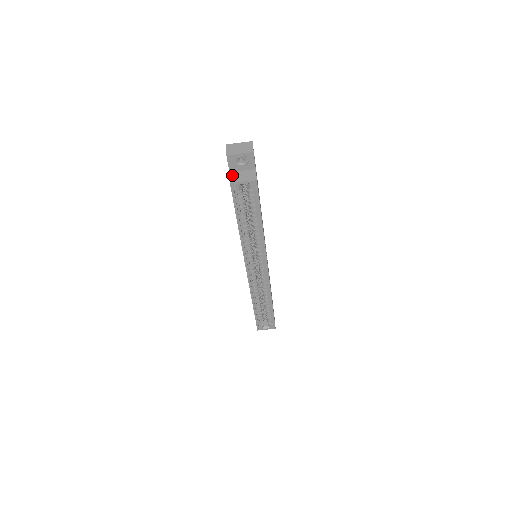
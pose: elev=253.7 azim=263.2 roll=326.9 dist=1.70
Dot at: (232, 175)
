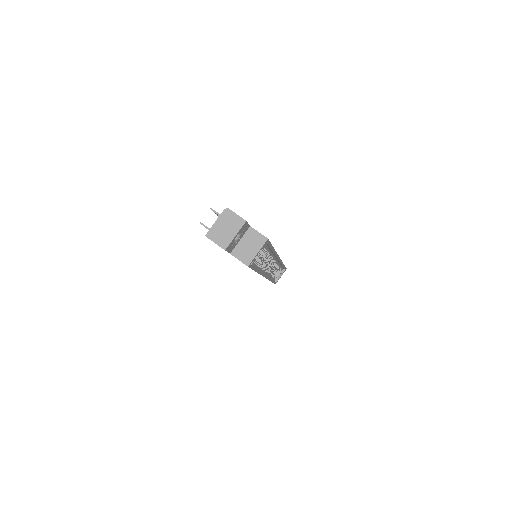
Dot at: (237, 255)
